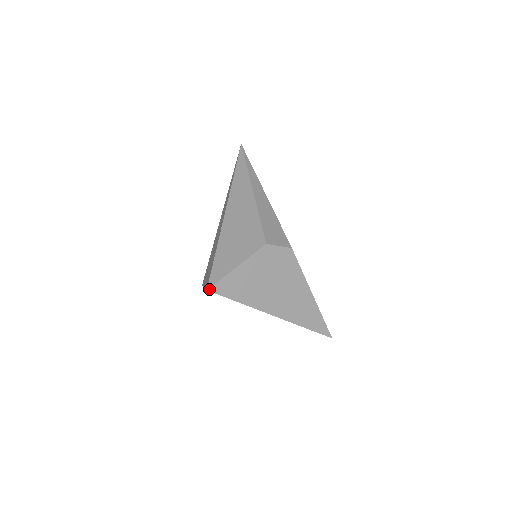
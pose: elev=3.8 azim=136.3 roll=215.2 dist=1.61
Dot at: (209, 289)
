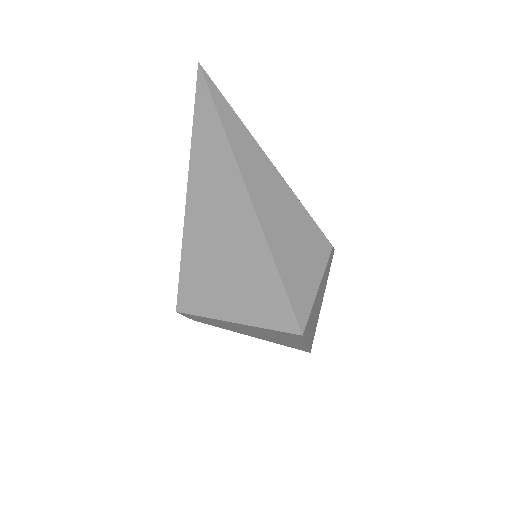
Dot at: (303, 333)
